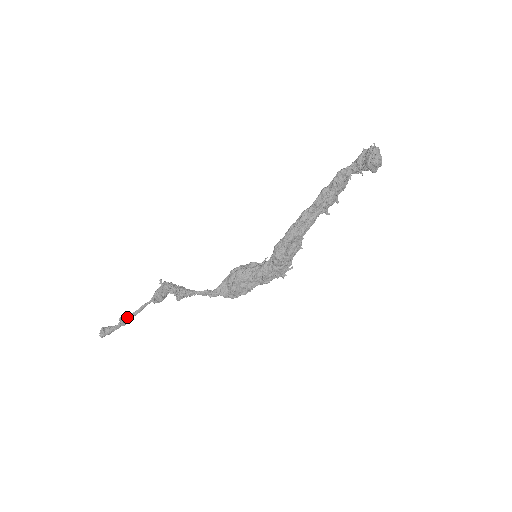
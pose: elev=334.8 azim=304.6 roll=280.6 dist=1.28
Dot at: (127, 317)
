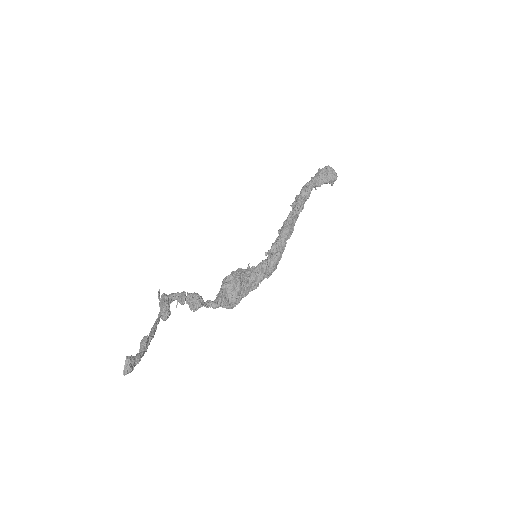
Dot at: (148, 339)
